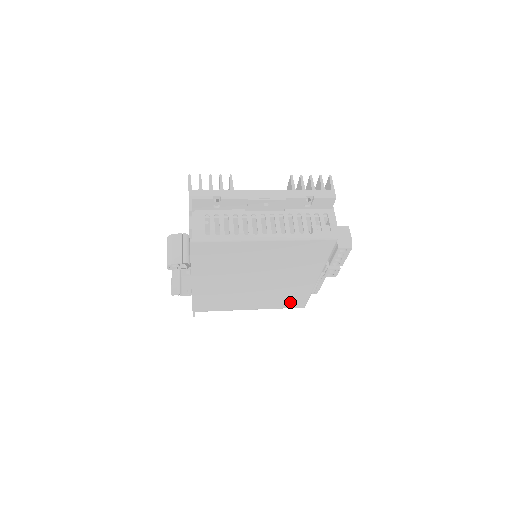
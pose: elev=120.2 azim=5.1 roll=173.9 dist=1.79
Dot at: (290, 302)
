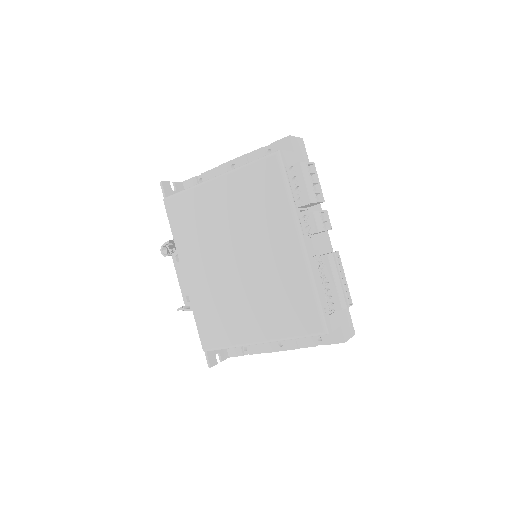
Dot at: (298, 316)
